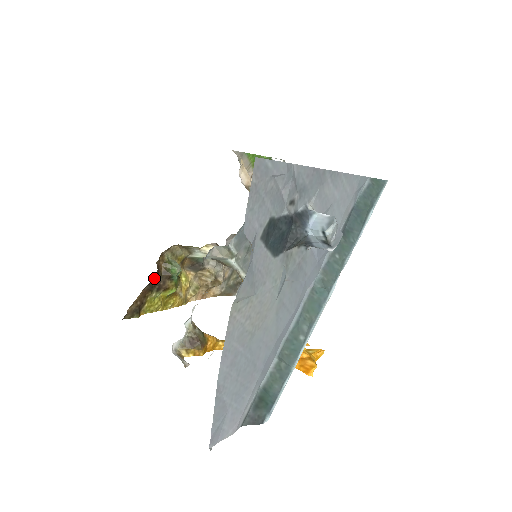
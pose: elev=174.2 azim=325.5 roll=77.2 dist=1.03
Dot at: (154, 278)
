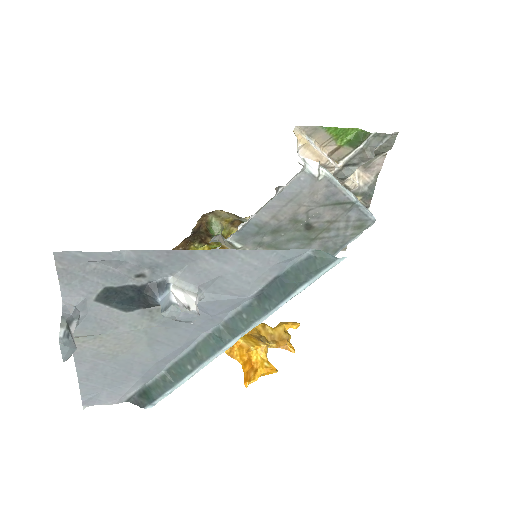
Dot at: (195, 233)
